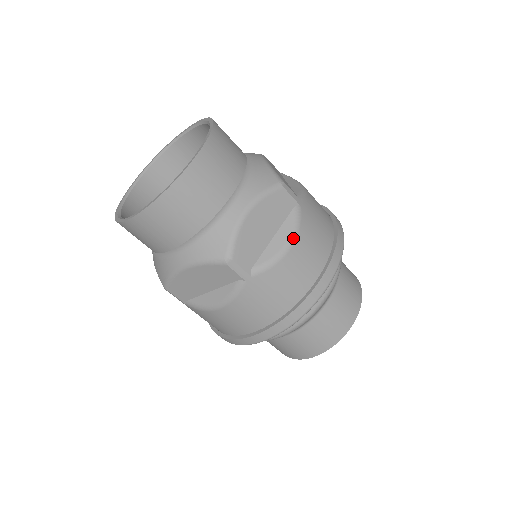
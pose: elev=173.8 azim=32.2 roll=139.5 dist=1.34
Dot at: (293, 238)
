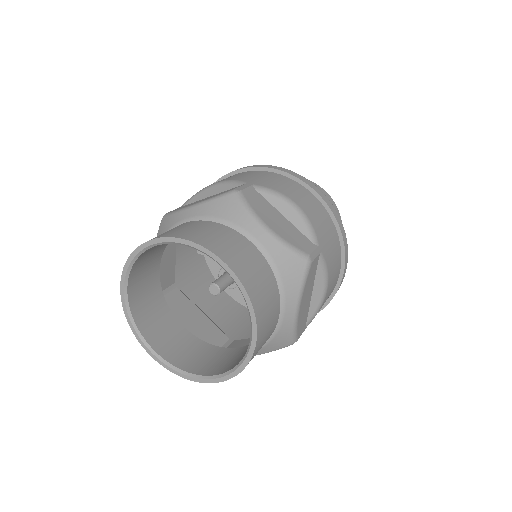
Dot at: (327, 282)
